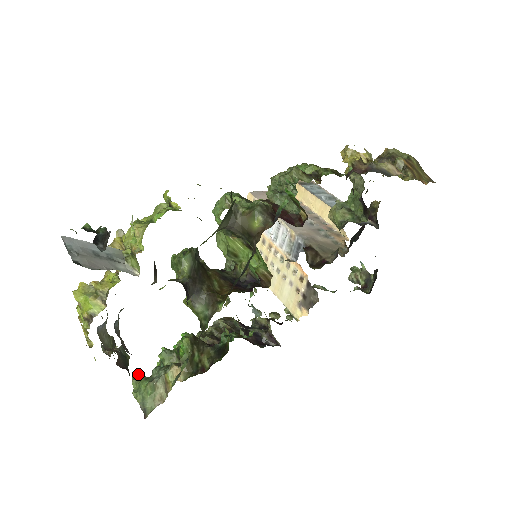
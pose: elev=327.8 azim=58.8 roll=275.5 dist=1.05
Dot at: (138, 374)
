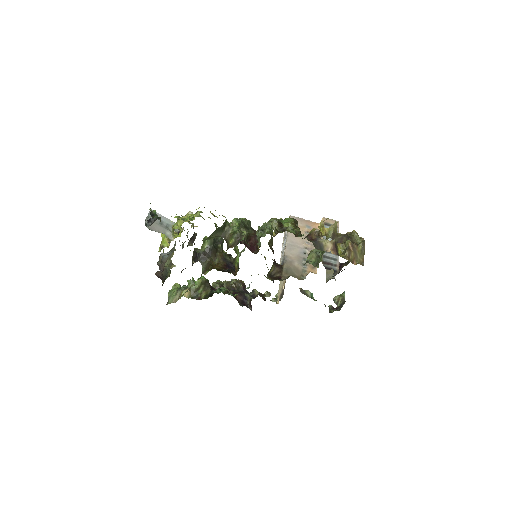
Dot at: (178, 284)
